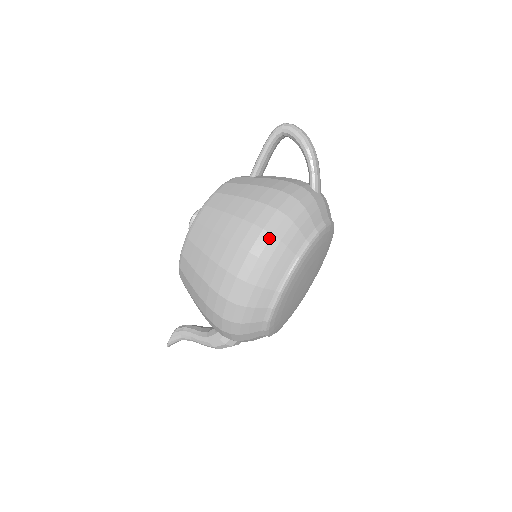
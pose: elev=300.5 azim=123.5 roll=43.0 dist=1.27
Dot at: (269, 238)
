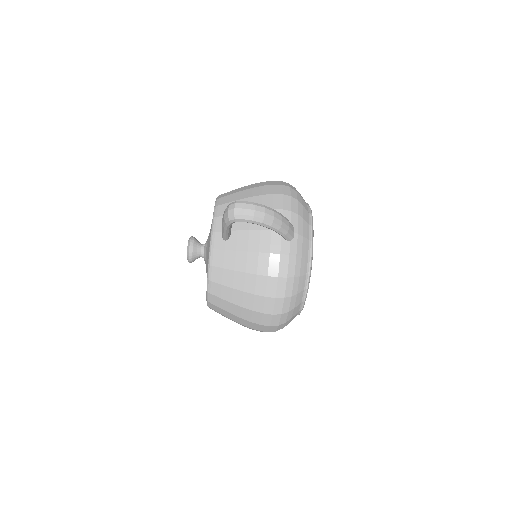
Dot at: (280, 316)
